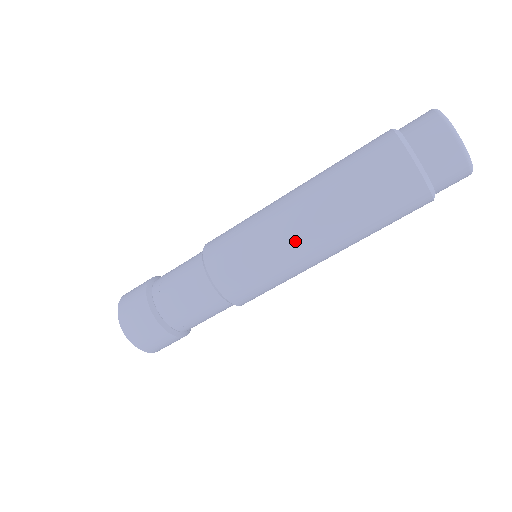
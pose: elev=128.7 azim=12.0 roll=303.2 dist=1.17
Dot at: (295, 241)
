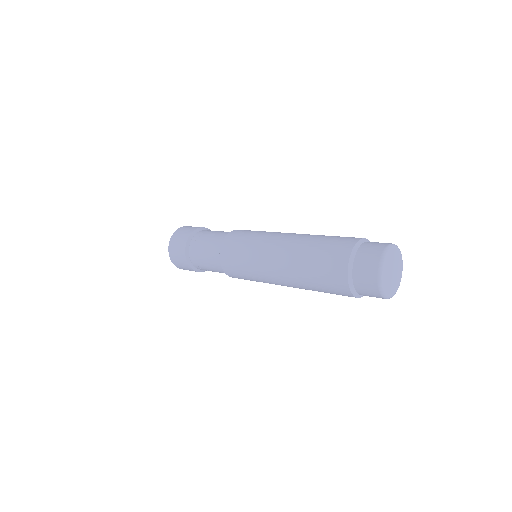
Dot at: (268, 268)
